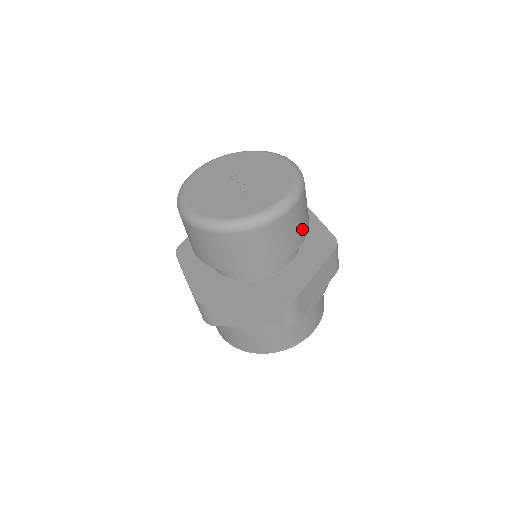
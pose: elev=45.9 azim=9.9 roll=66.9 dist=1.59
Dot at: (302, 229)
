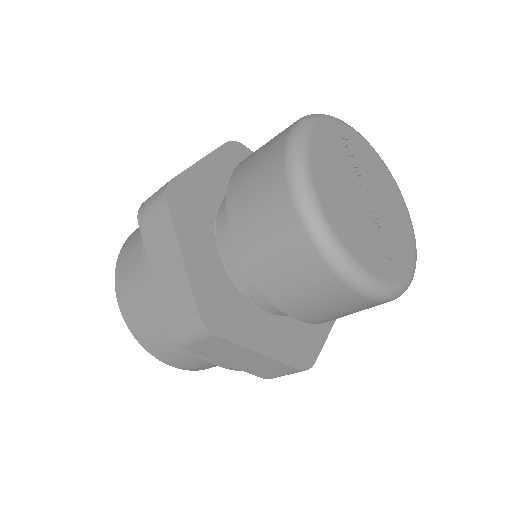
Dot at: occluded
